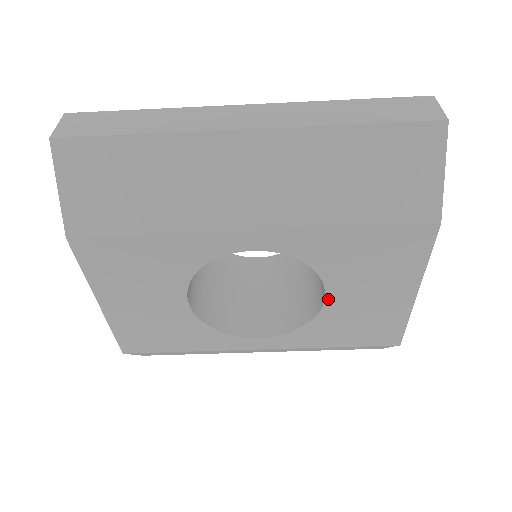
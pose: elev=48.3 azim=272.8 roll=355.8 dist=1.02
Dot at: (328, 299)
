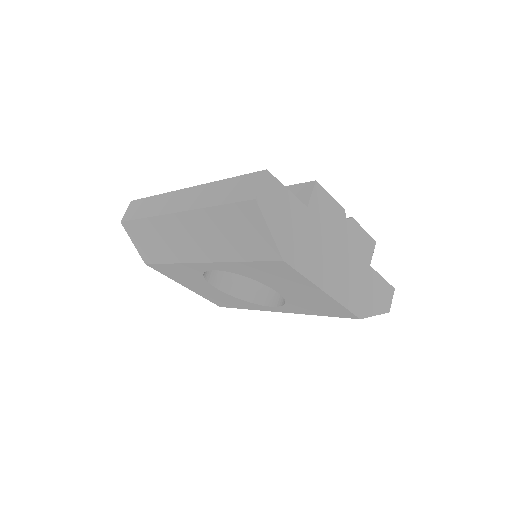
Dot at: (279, 292)
